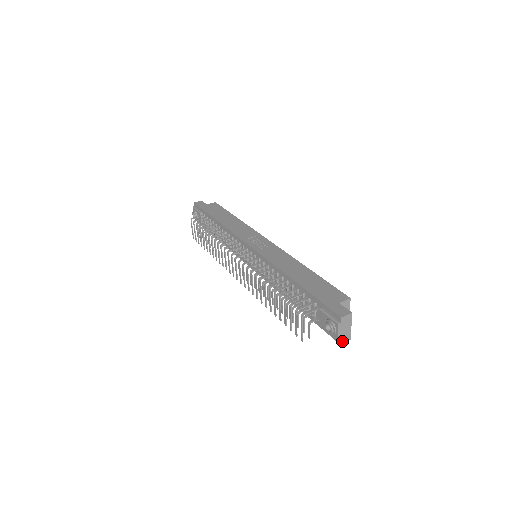
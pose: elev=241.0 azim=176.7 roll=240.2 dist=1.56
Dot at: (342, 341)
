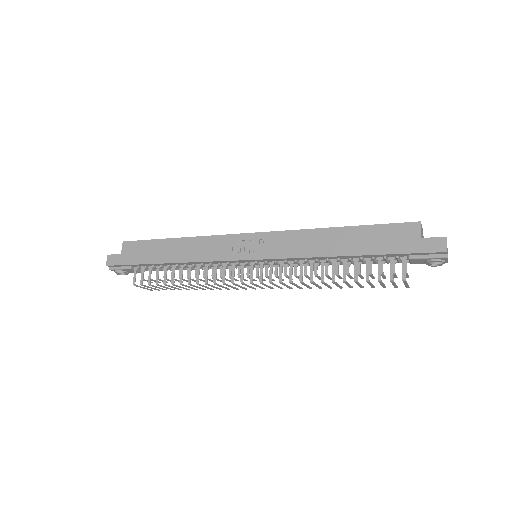
Dot at: occluded
